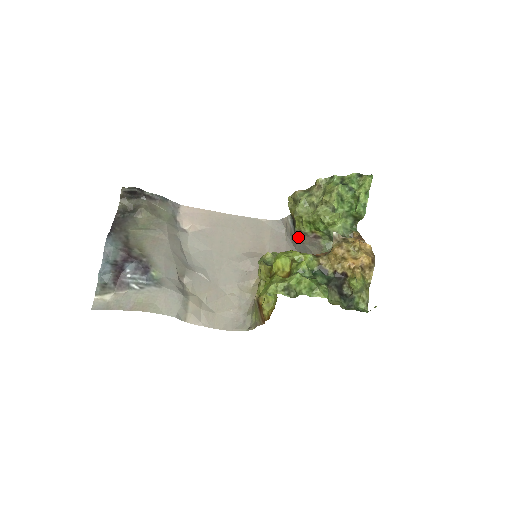
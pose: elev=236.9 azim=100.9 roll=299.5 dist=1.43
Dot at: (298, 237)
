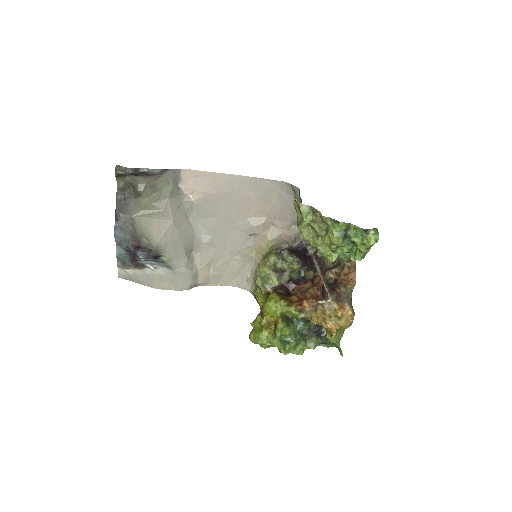
Dot at: occluded
